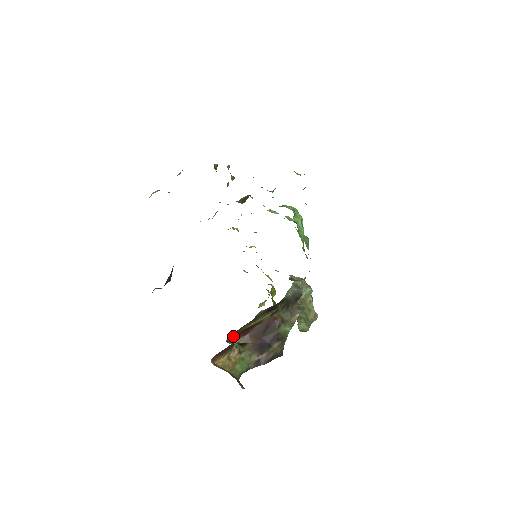
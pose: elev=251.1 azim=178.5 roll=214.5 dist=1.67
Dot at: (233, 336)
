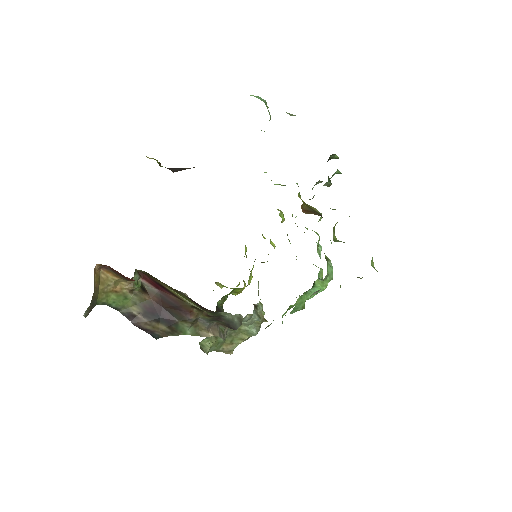
Dot at: (147, 274)
